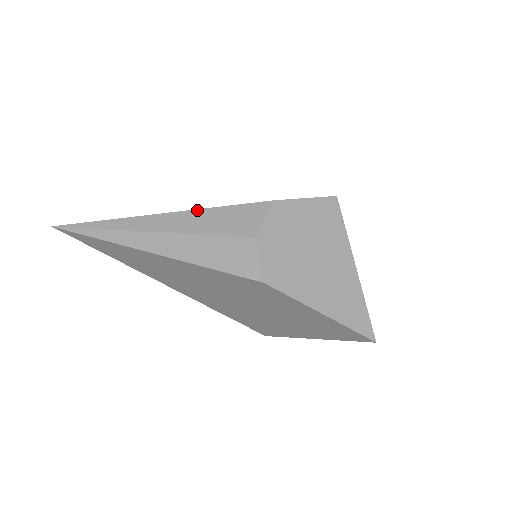
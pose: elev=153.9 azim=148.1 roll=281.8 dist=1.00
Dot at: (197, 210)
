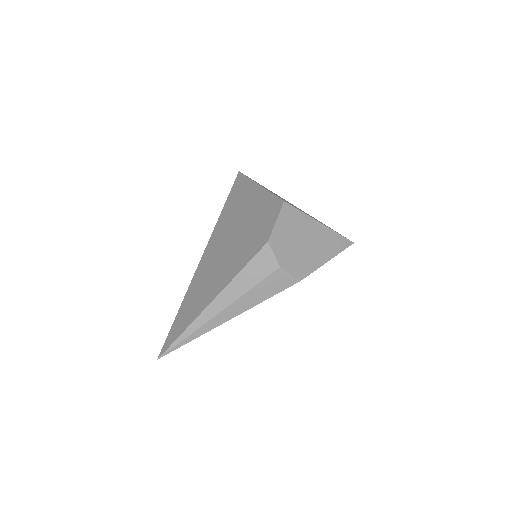
Dot at: (232, 281)
